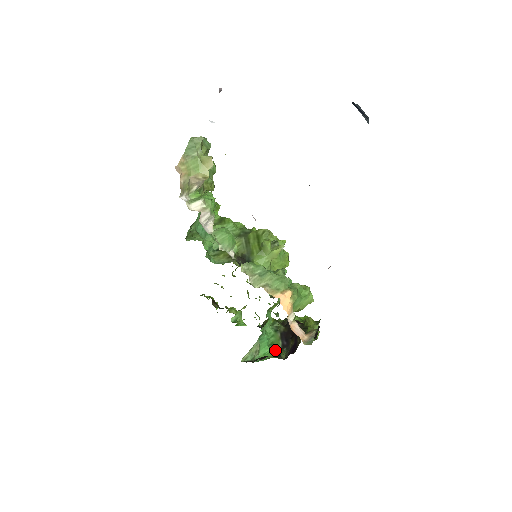
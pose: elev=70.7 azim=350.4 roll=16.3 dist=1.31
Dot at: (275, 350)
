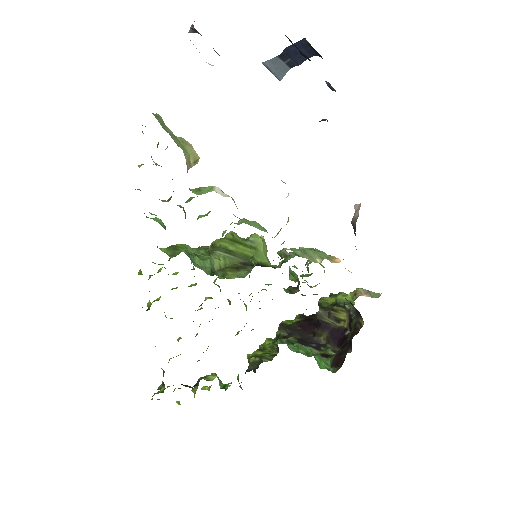
Dot at: occluded
